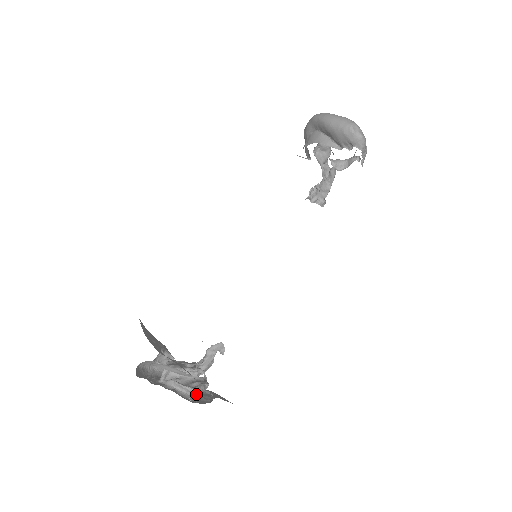
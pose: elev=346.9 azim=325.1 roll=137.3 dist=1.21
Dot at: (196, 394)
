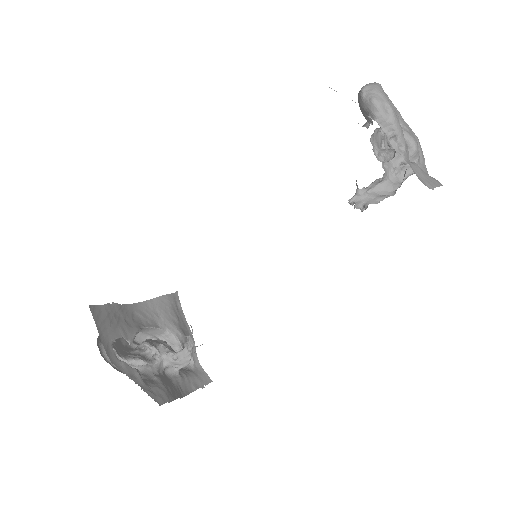
Dot at: (121, 359)
